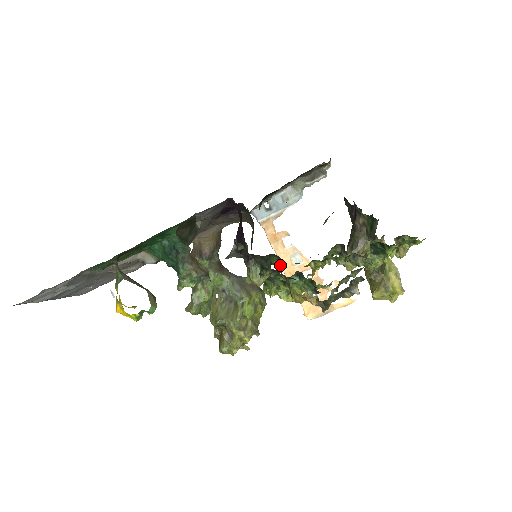
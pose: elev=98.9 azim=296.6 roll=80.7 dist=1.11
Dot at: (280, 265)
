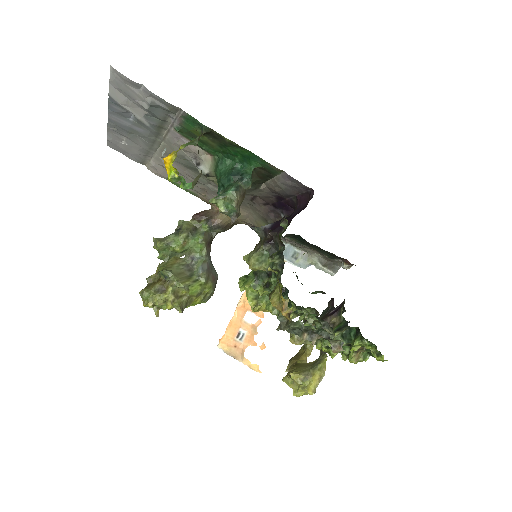
Dot at: occluded
